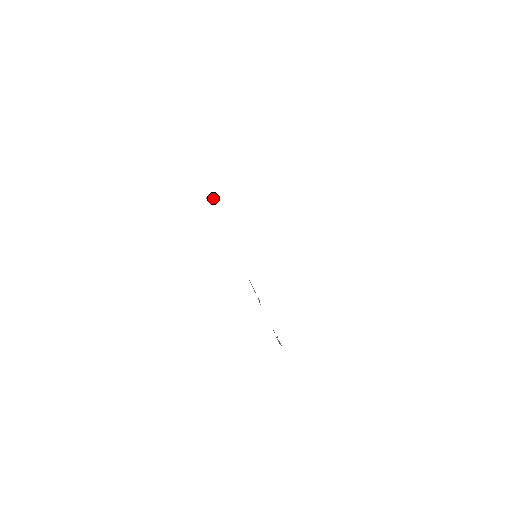
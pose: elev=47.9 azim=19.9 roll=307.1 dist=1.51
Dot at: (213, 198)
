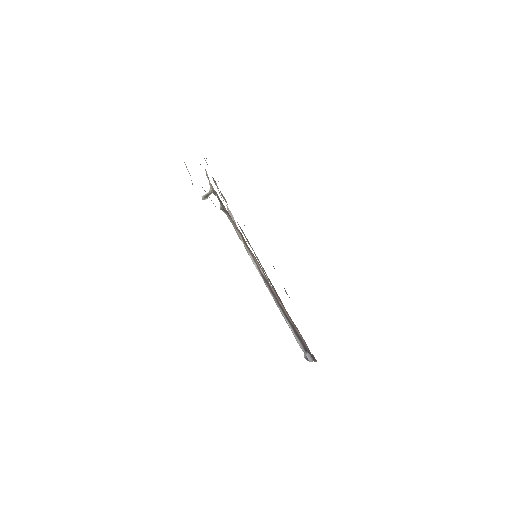
Dot at: (211, 189)
